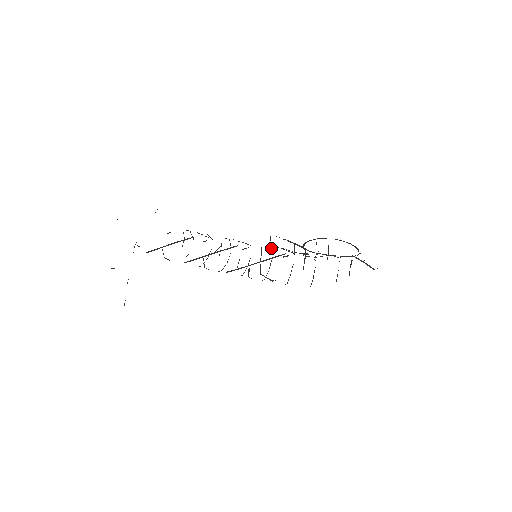
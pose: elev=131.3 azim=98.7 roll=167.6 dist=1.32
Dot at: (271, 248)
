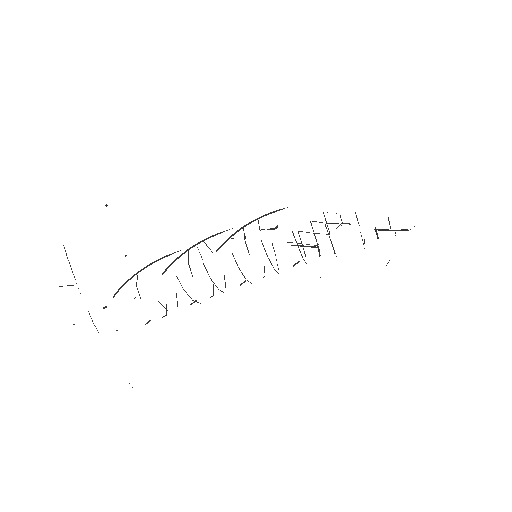
Dot at: occluded
